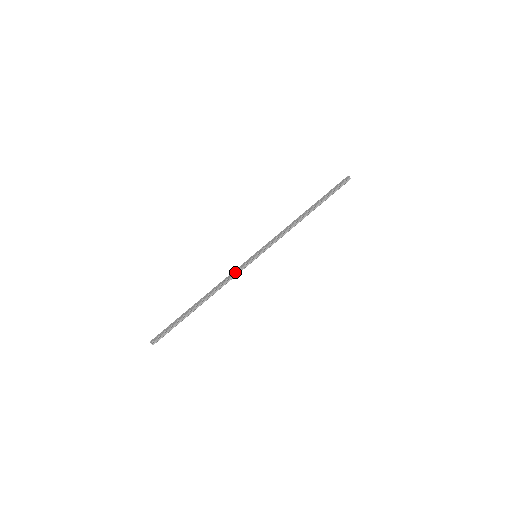
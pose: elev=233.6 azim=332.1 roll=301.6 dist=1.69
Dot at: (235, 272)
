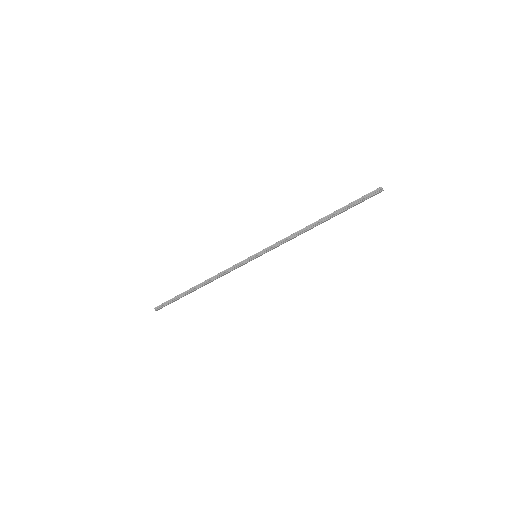
Dot at: (232, 266)
